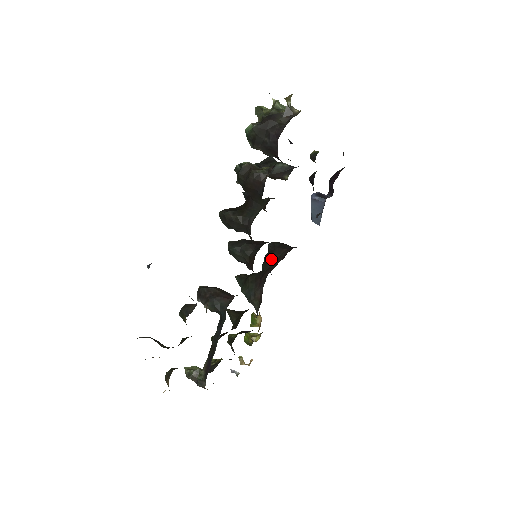
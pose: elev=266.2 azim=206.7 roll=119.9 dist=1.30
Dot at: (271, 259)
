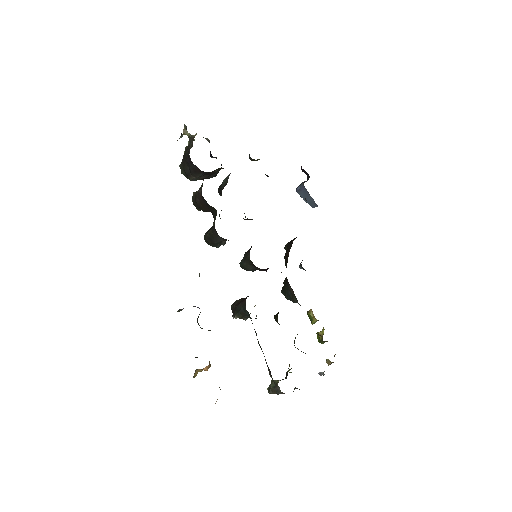
Dot at: (286, 256)
